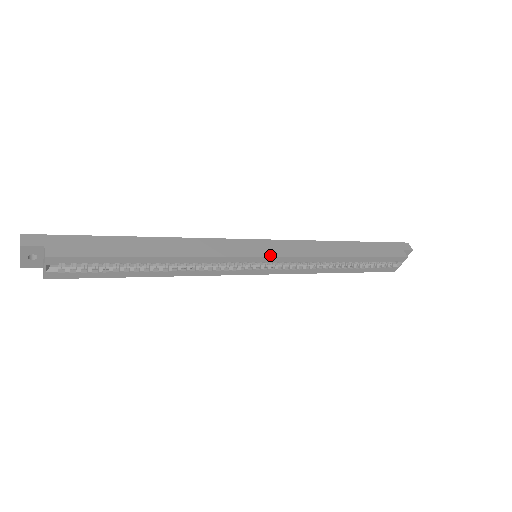
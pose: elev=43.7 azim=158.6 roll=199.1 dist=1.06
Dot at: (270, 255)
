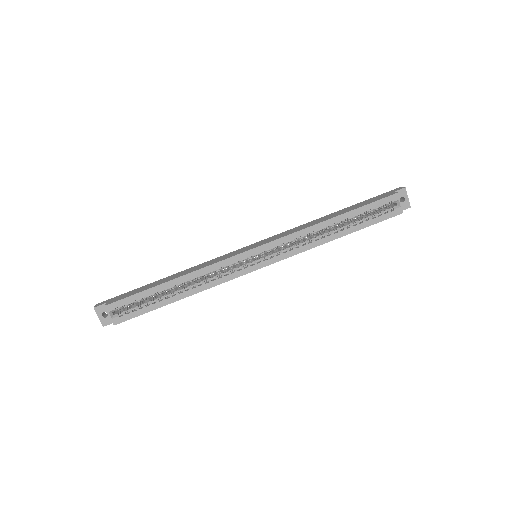
Dot at: (258, 246)
